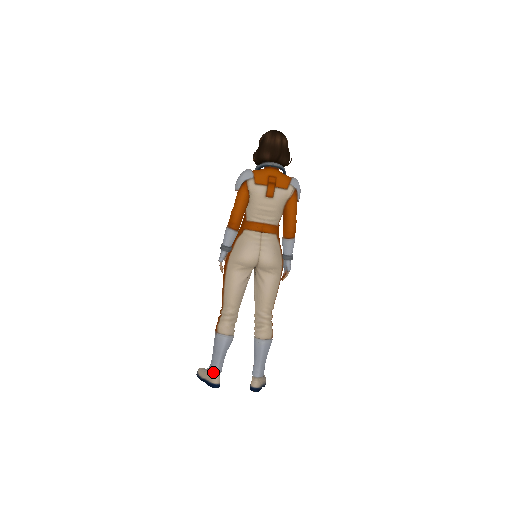
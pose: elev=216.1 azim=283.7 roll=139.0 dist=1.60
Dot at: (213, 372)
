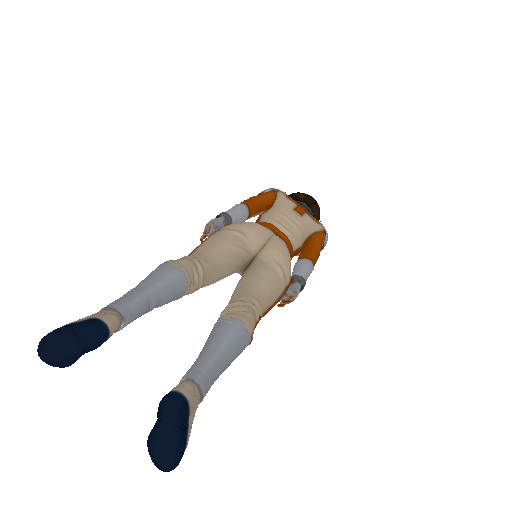
Dot at: (111, 307)
